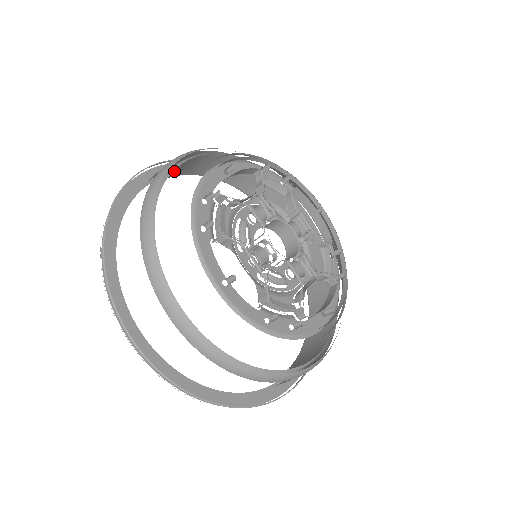
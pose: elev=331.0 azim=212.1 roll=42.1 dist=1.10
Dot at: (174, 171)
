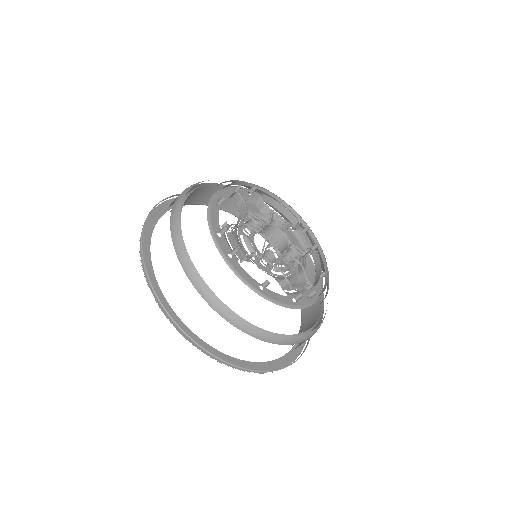
Dot at: occluded
